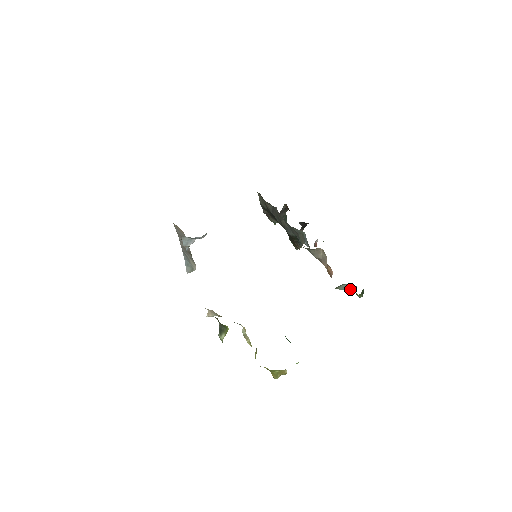
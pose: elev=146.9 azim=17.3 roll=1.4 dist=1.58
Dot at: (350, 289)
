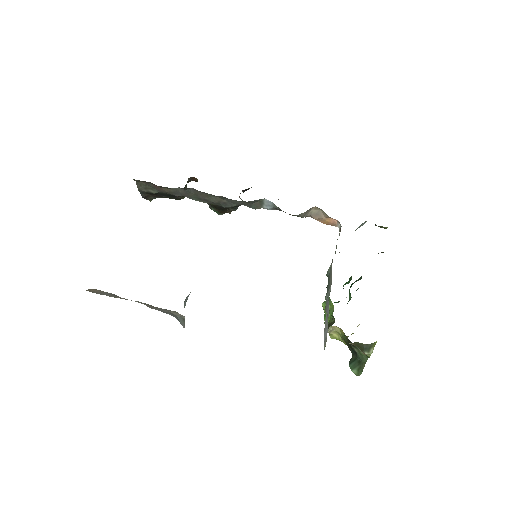
Dot at: occluded
